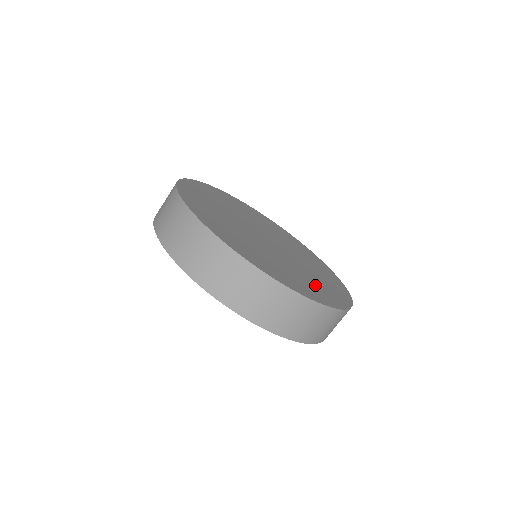
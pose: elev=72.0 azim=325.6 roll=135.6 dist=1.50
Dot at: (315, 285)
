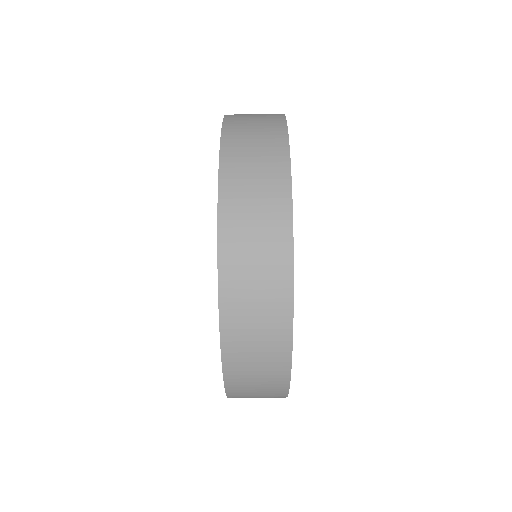
Dot at: occluded
